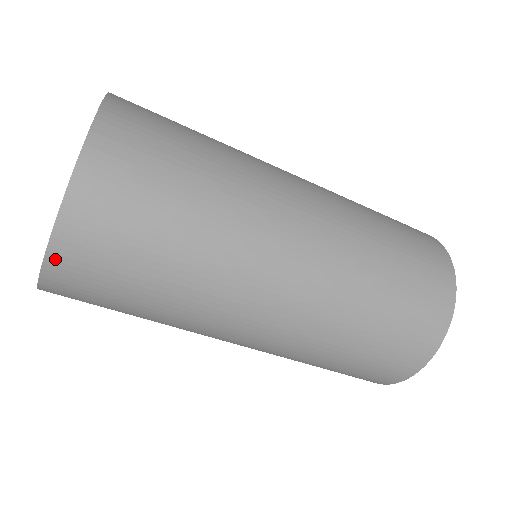
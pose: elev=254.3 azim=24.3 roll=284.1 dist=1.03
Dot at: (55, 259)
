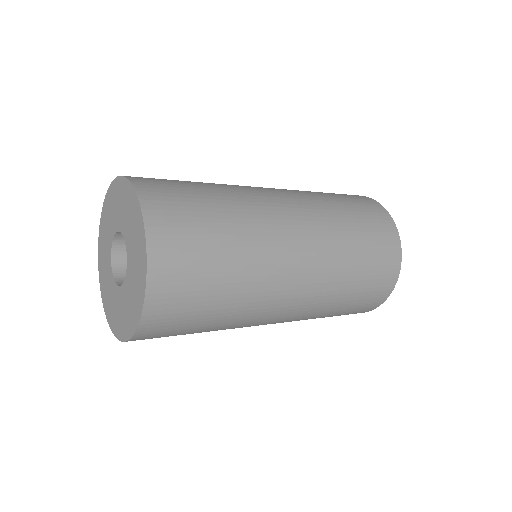
Dot at: (150, 310)
